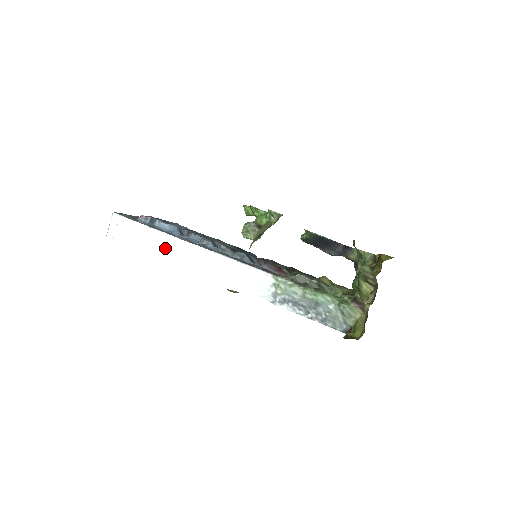
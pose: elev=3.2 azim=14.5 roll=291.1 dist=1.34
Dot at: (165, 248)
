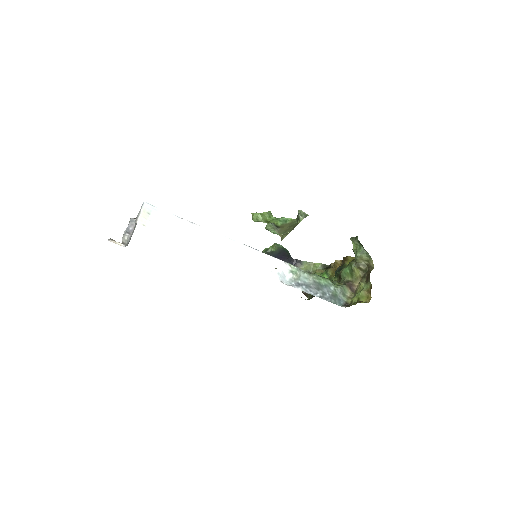
Dot at: (199, 238)
